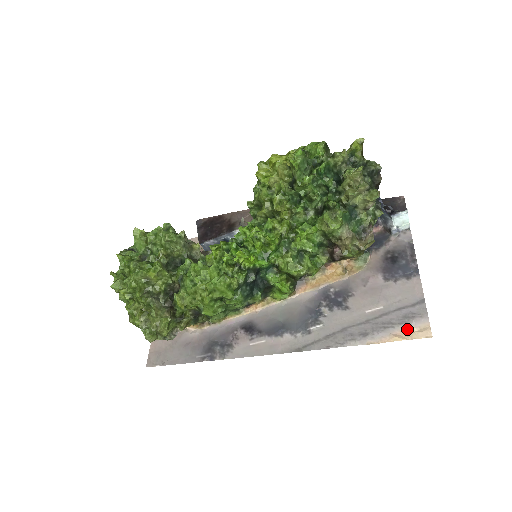
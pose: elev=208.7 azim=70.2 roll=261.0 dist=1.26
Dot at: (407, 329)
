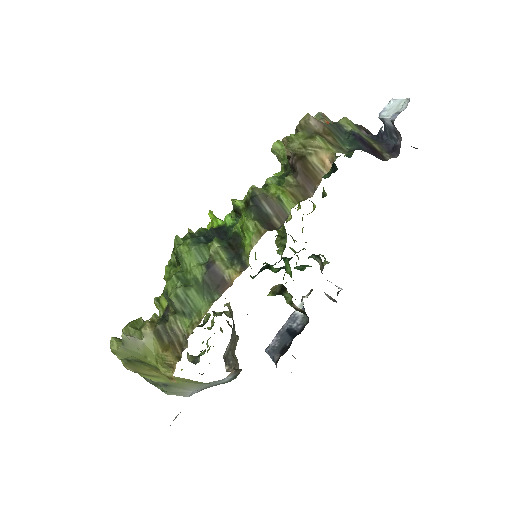
Dot at: occluded
